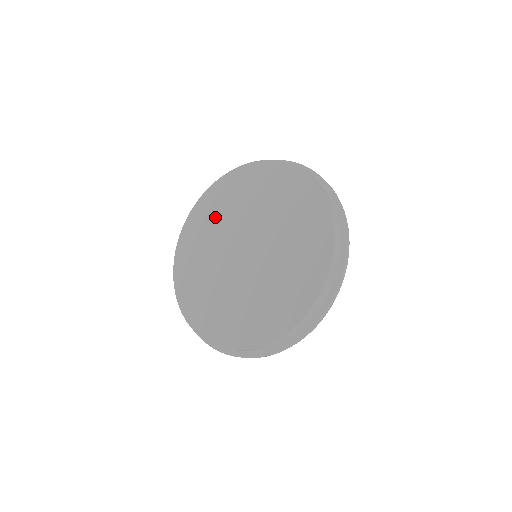
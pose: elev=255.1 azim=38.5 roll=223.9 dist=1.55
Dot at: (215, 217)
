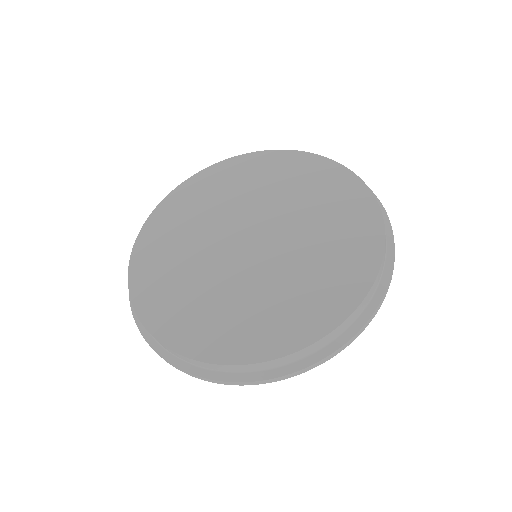
Dot at: (188, 219)
